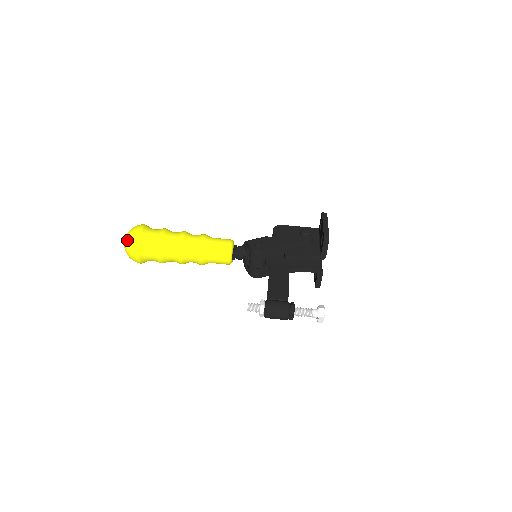
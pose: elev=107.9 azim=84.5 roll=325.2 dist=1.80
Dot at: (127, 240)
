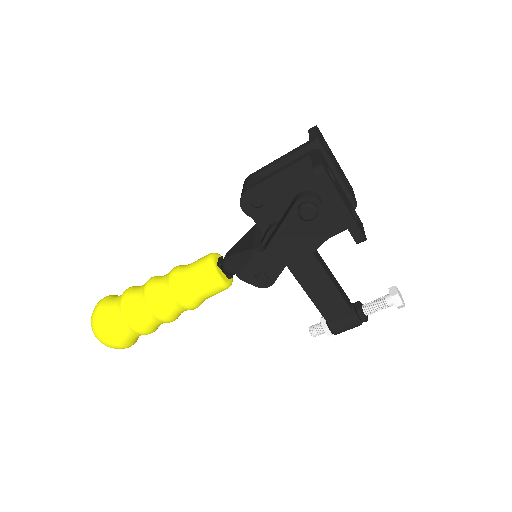
Dot at: occluded
